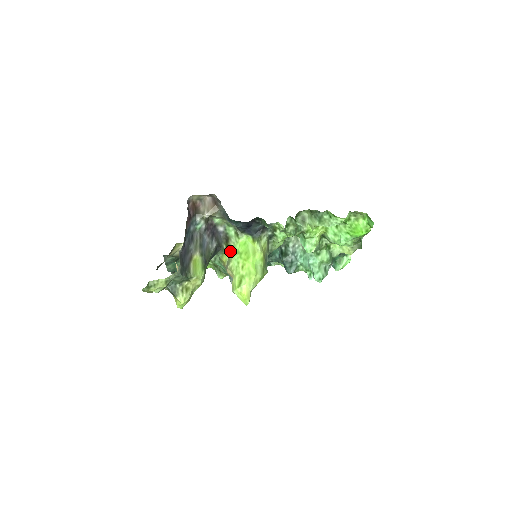
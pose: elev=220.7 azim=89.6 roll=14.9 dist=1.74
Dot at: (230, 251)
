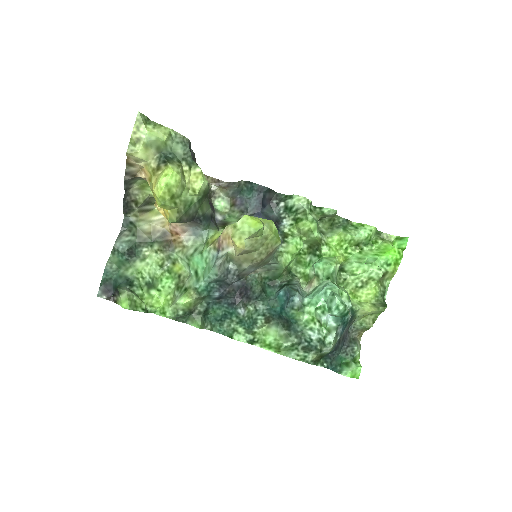
Dot at: occluded
